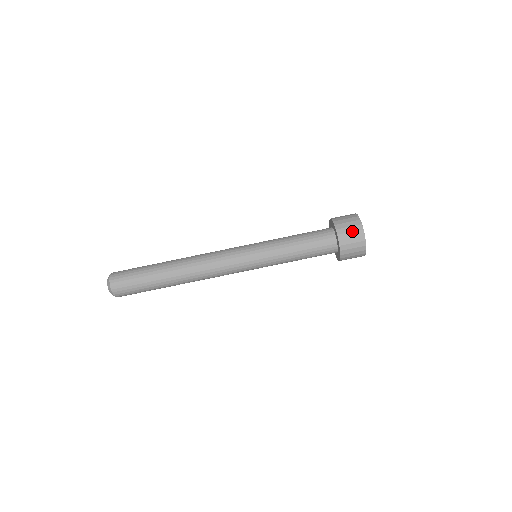
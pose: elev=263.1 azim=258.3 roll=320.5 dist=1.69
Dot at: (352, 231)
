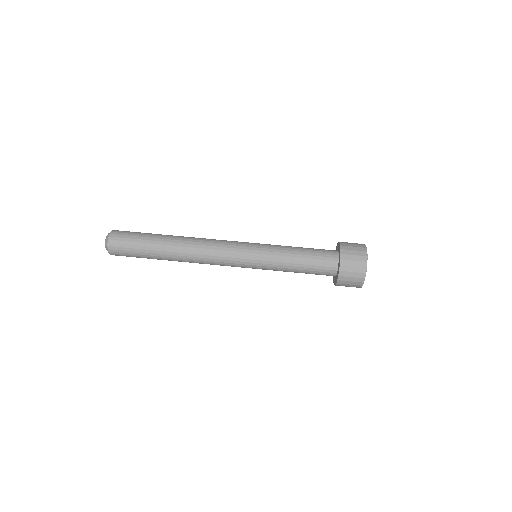
Dot at: (355, 246)
